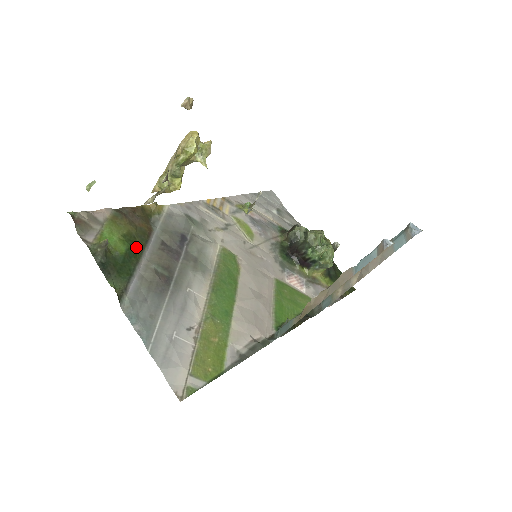
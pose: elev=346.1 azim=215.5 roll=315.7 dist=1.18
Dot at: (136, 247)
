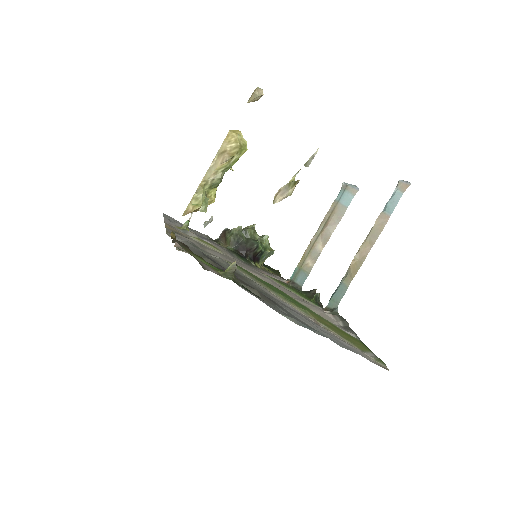
Dot at: occluded
